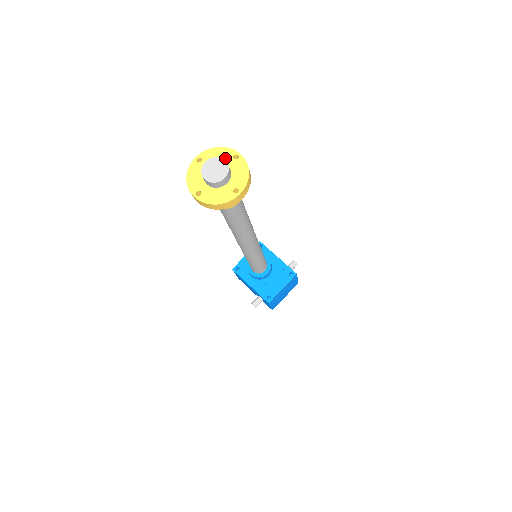
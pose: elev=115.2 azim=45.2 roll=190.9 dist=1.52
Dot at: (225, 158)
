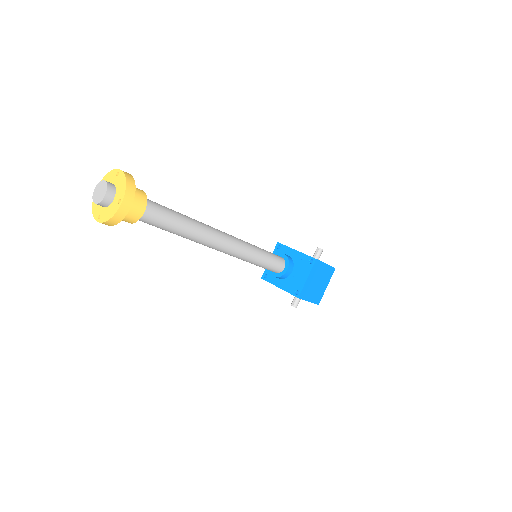
Dot at: (112, 179)
